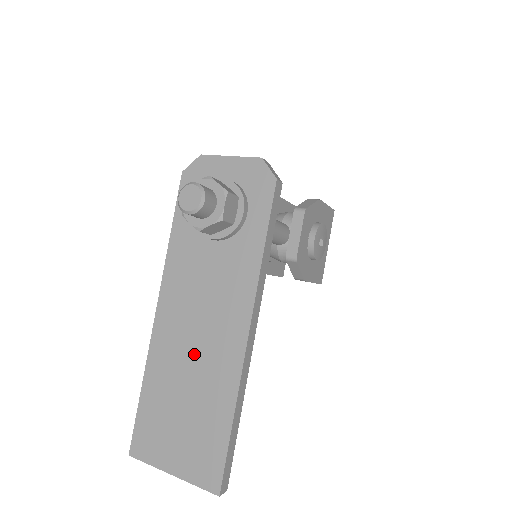
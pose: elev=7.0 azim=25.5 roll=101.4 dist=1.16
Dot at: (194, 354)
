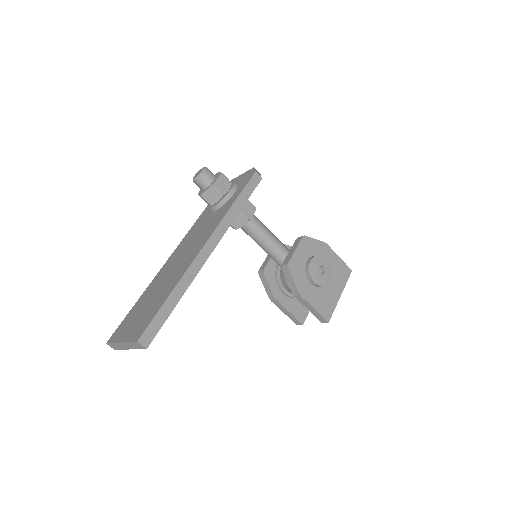
Dot at: (173, 269)
